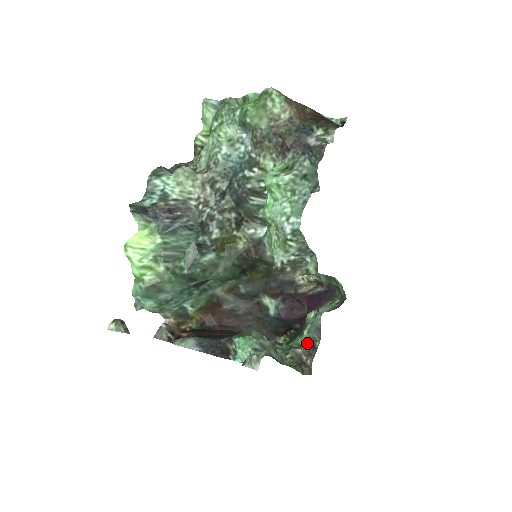
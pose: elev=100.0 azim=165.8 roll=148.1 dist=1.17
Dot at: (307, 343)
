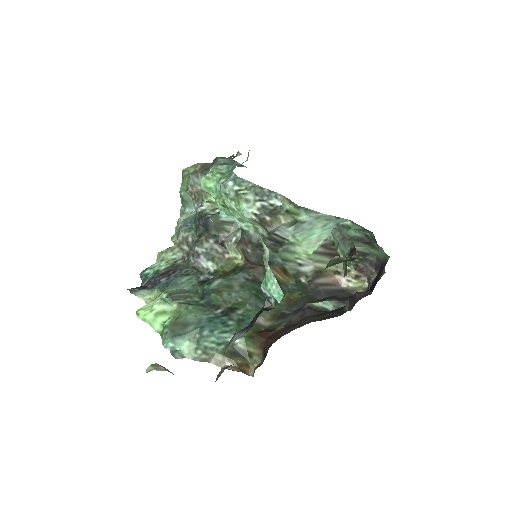
Dot at: (346, 256)
